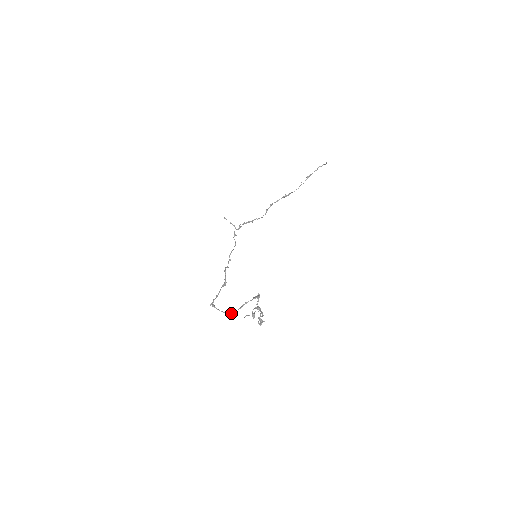
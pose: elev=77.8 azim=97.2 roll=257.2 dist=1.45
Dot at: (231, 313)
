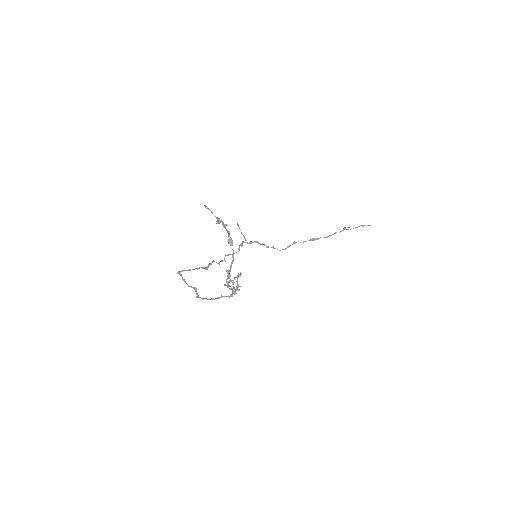
Dot at: (198, 295)
